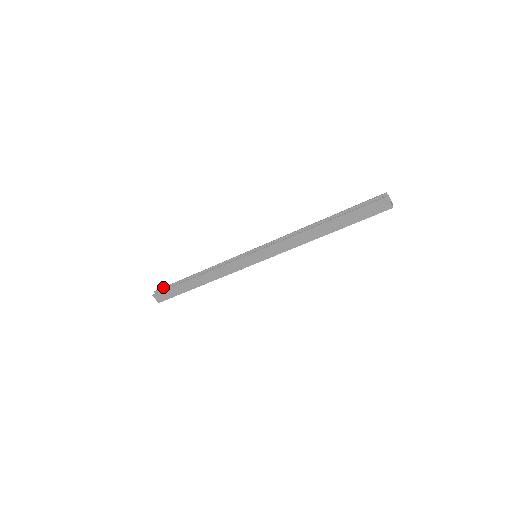
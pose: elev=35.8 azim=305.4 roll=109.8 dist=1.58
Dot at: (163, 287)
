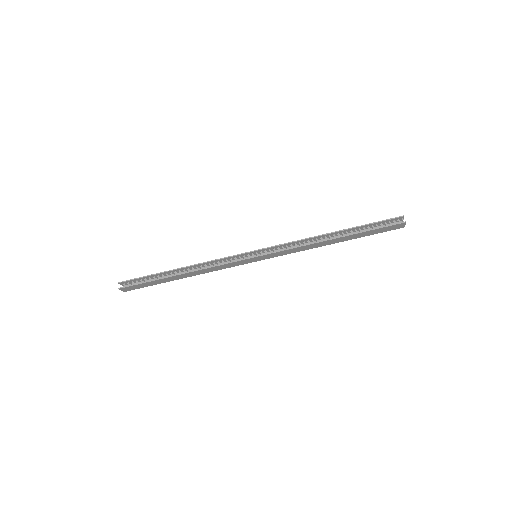
Dot at: (132, 279)
